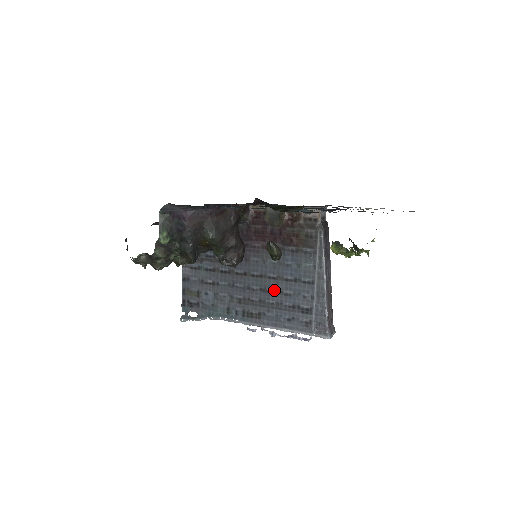
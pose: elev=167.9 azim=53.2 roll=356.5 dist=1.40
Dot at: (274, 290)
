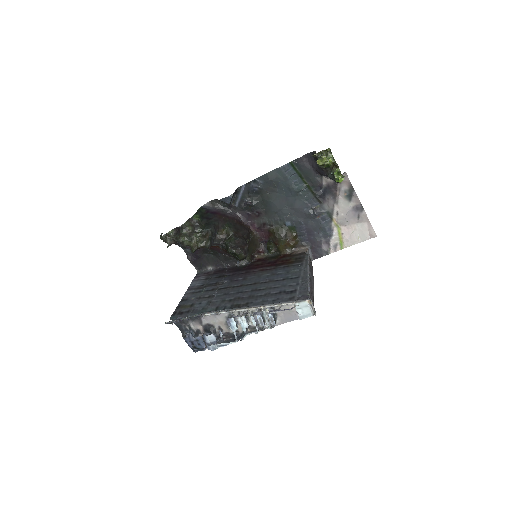
Dot at: (264, 288)
